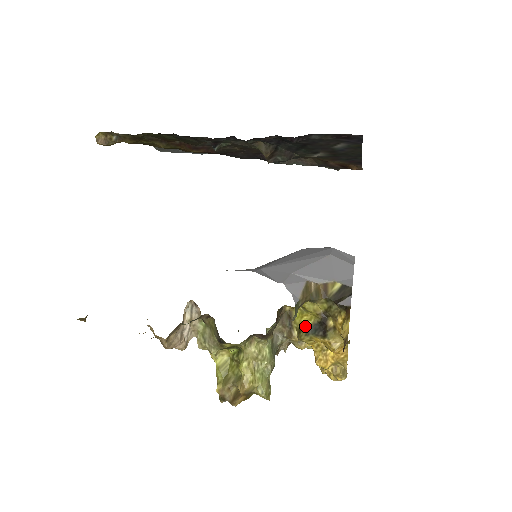
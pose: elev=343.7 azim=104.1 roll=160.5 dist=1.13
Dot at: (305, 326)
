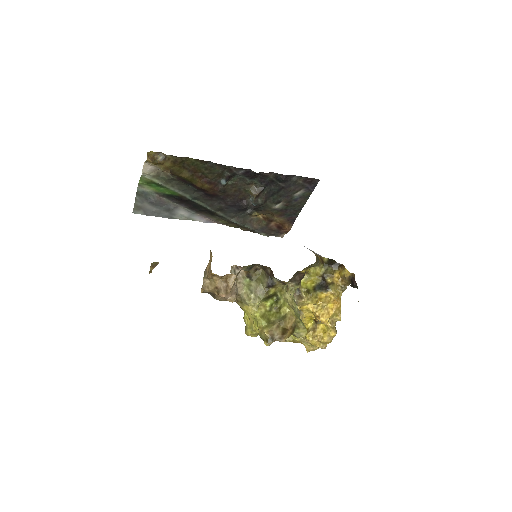
Dot at: (311, 287)
